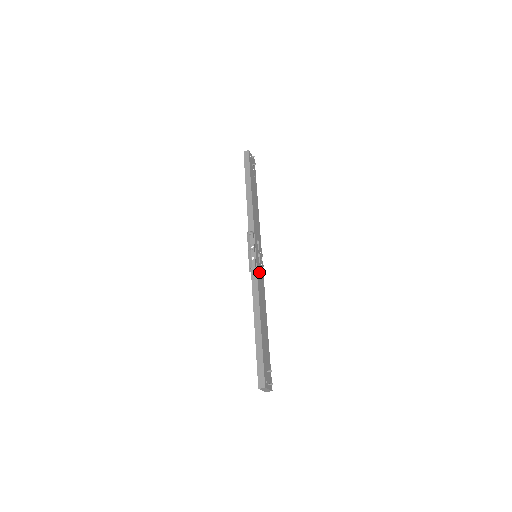
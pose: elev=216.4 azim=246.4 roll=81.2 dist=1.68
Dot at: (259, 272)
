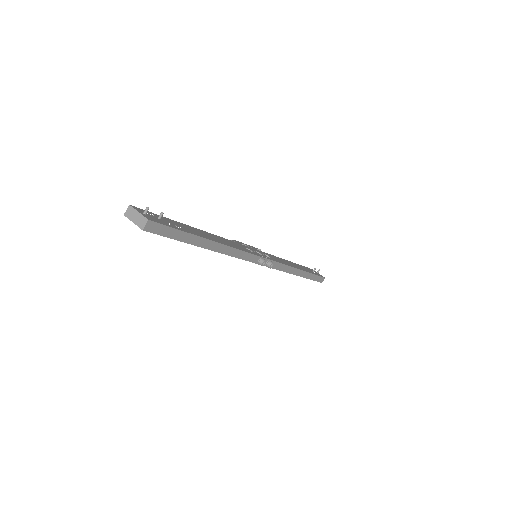
Dot at: (243, 247)
